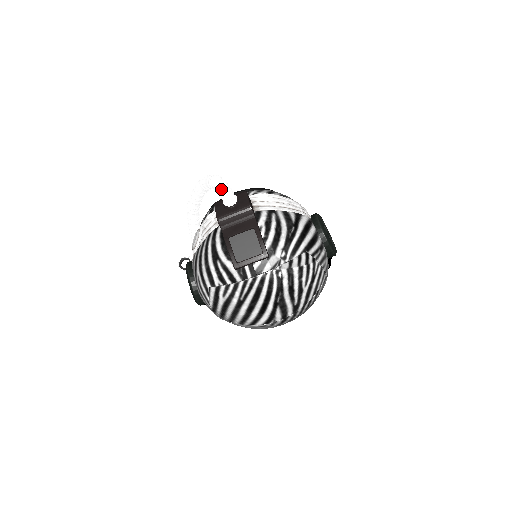
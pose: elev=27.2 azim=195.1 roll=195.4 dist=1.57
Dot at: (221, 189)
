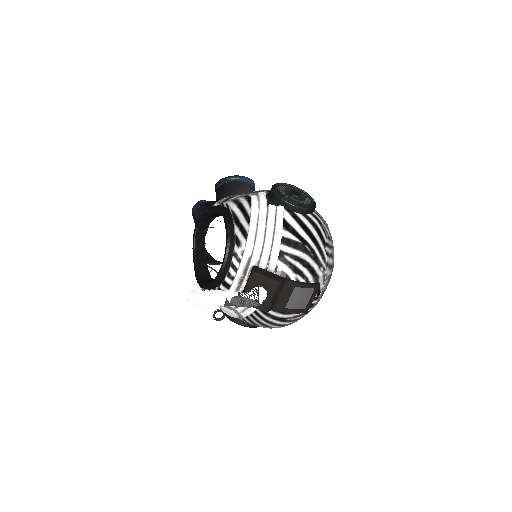
Dot at: (257, 305)
